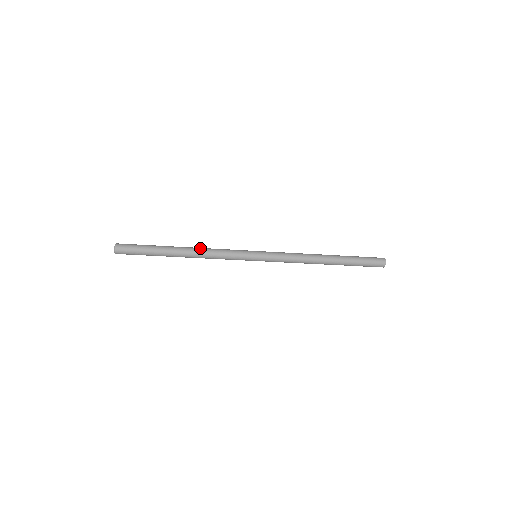
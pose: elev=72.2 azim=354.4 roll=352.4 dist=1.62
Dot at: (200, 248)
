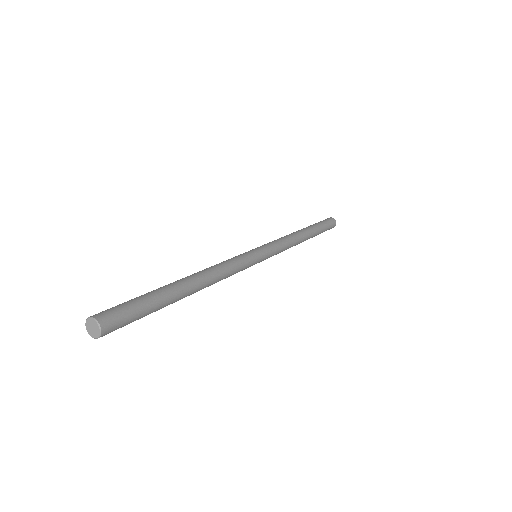
Dot at: (211, 273)
